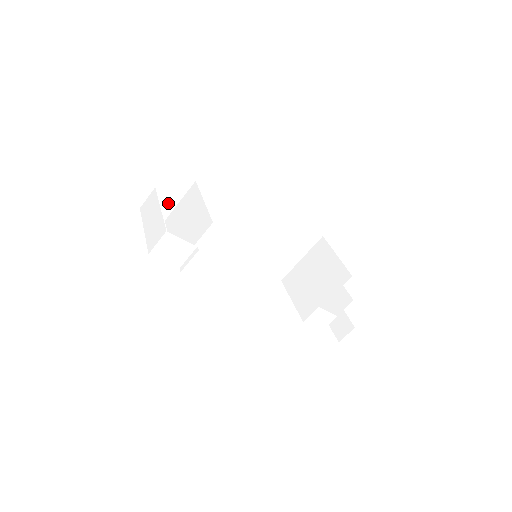
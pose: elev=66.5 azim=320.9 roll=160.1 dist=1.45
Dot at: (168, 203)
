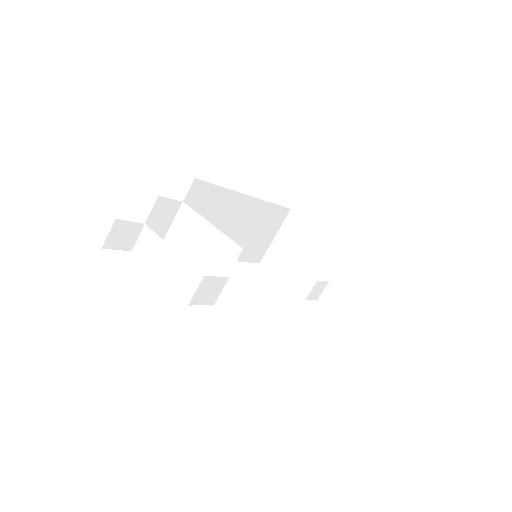
Dot at: (158, 235)
